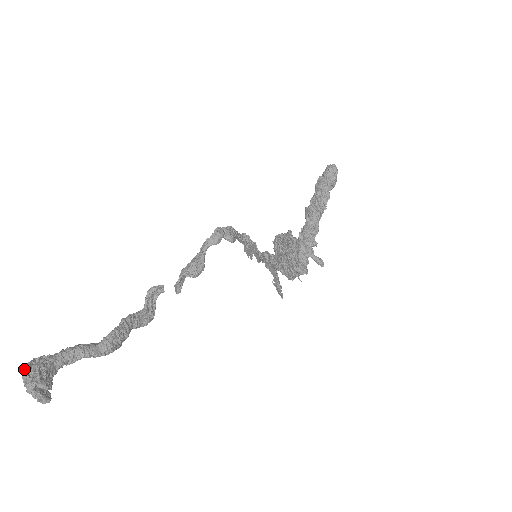
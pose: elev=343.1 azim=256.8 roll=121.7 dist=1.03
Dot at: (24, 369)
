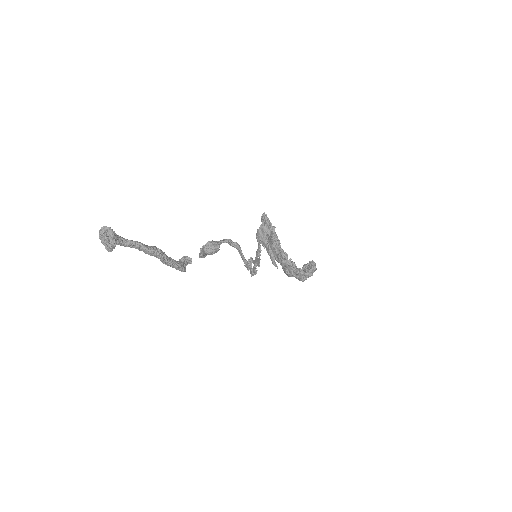
Dot at: occluded
